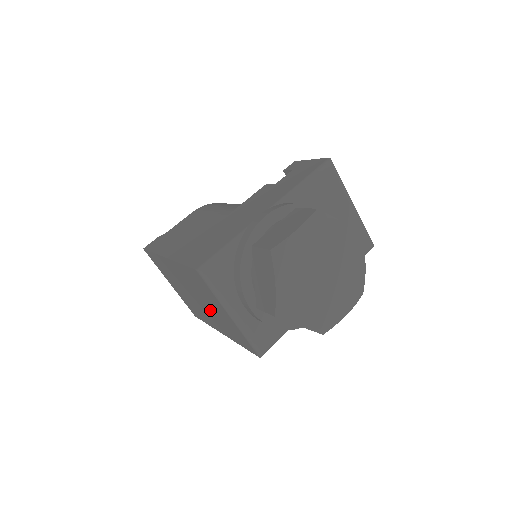
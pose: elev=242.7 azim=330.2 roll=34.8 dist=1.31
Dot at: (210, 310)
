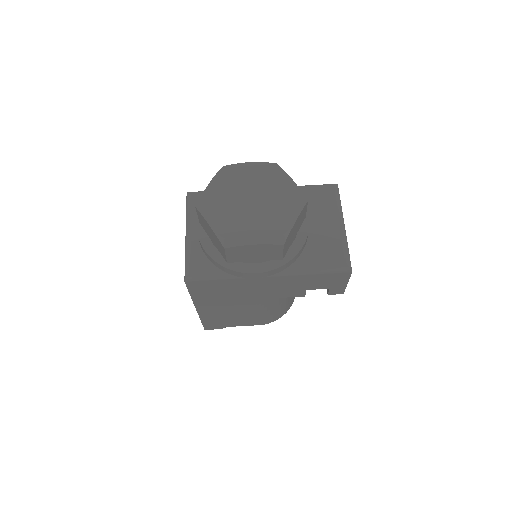
Dot at: occluded
